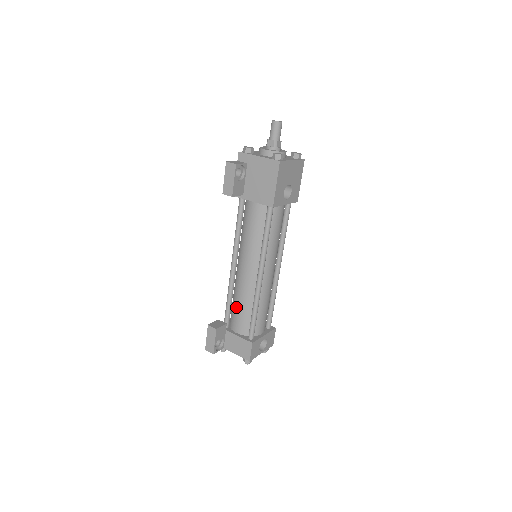
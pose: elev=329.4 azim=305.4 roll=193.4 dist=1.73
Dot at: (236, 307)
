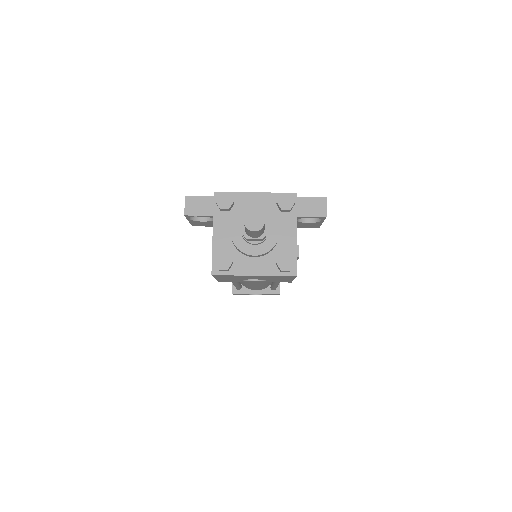
Dot at: occluded
